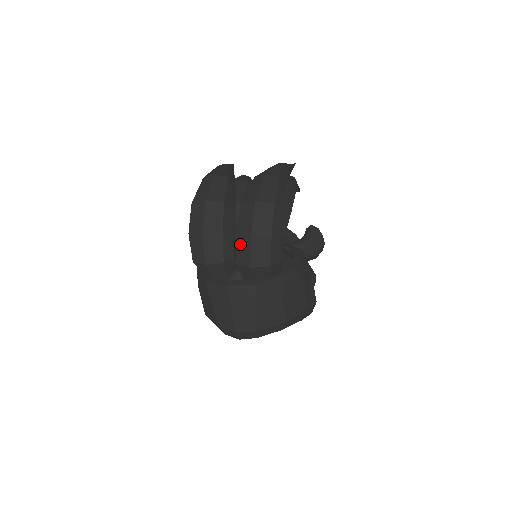
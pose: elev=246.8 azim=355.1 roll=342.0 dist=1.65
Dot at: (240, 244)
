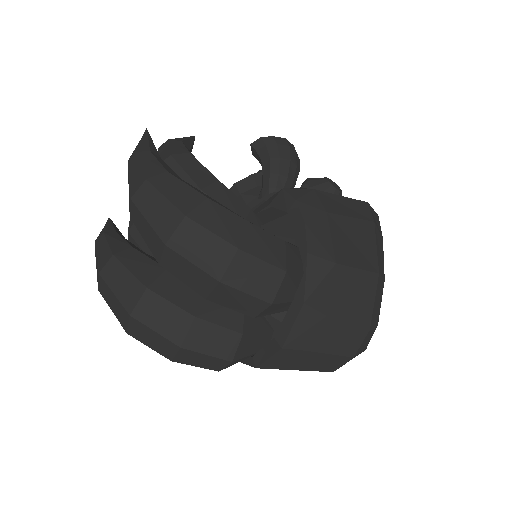
Dot at: (225, 301)
